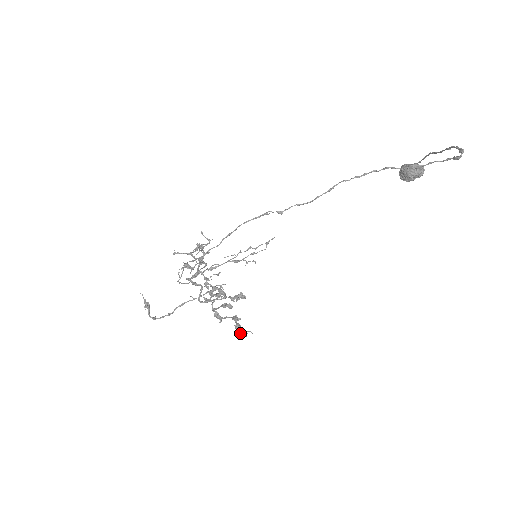
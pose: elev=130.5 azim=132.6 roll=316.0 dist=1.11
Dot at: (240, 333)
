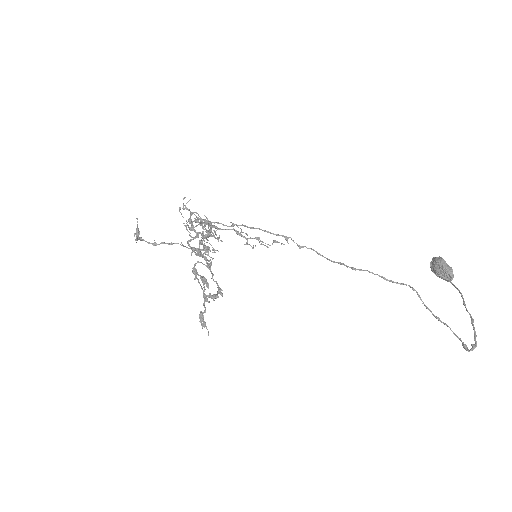
Dot at: (201, 322)
